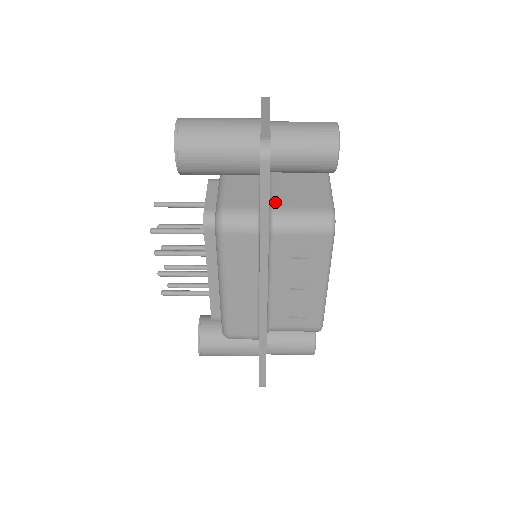
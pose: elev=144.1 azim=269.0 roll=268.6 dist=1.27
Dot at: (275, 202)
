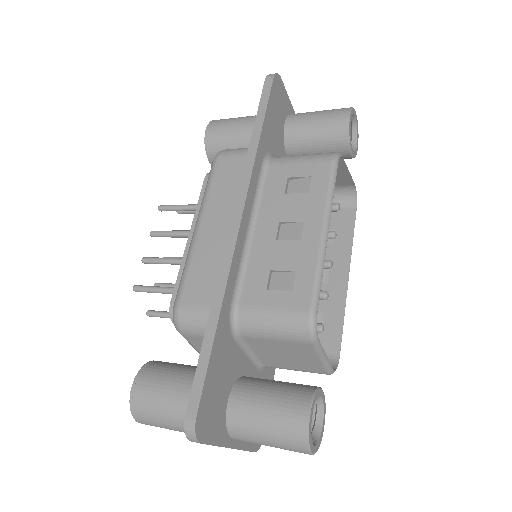
Dot at: occluded
